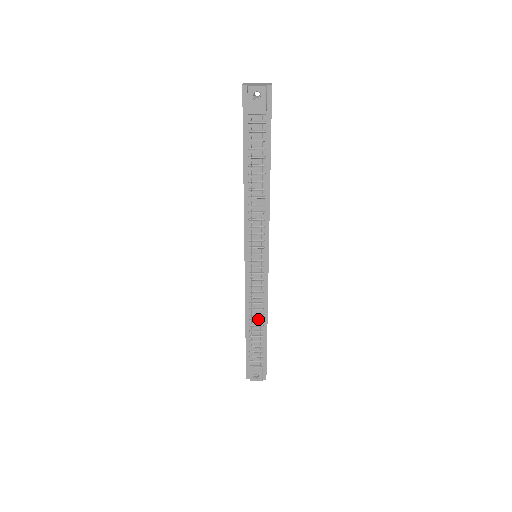
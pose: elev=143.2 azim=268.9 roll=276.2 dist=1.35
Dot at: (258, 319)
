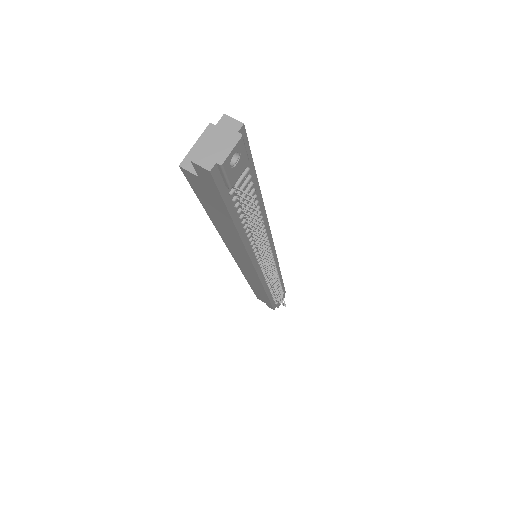
Dot at: (275, 281)
